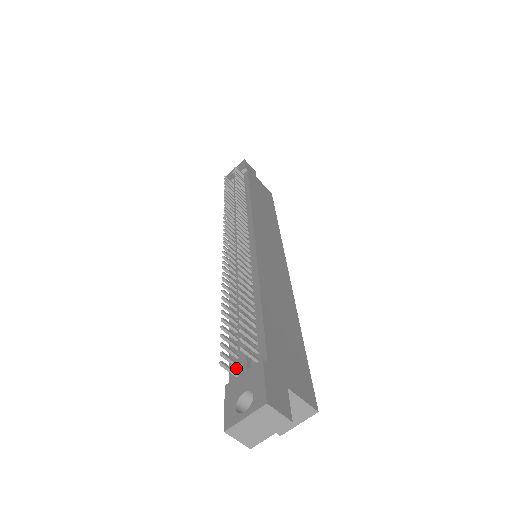
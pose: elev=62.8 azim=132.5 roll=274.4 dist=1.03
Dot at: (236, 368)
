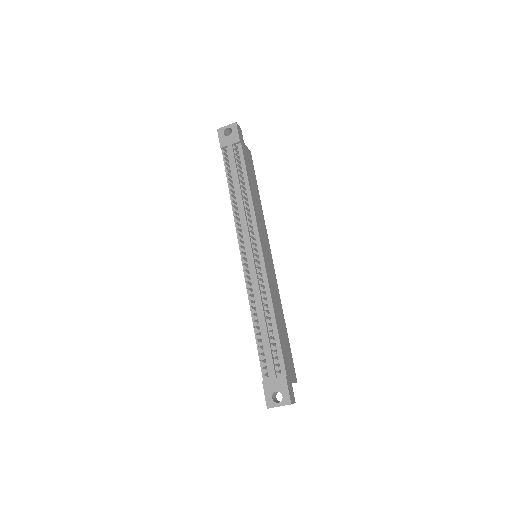
Dot at: (266, 369)
